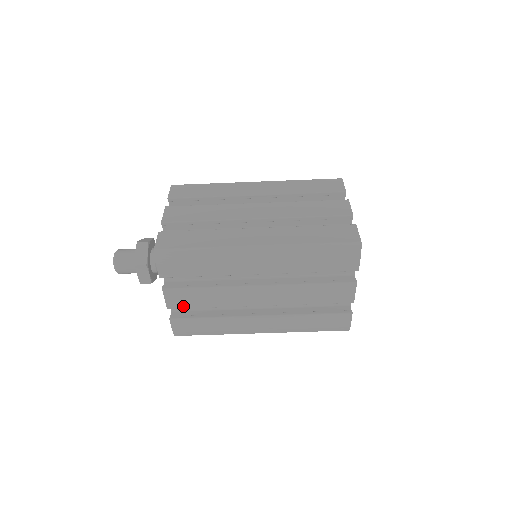
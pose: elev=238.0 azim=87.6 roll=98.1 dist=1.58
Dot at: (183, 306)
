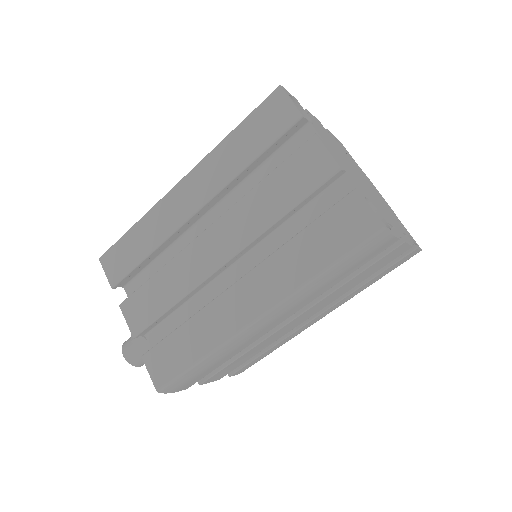
Dot at: (231, 370)
